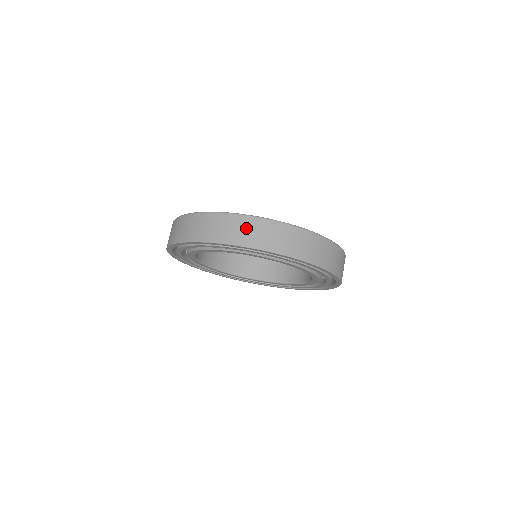
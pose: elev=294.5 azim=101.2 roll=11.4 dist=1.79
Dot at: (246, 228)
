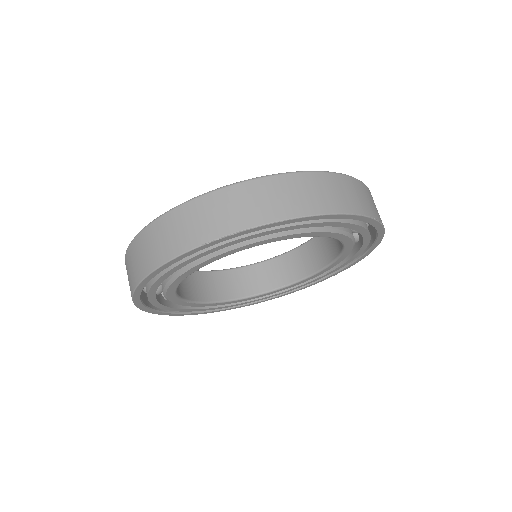
Dot at: (311, 189)
